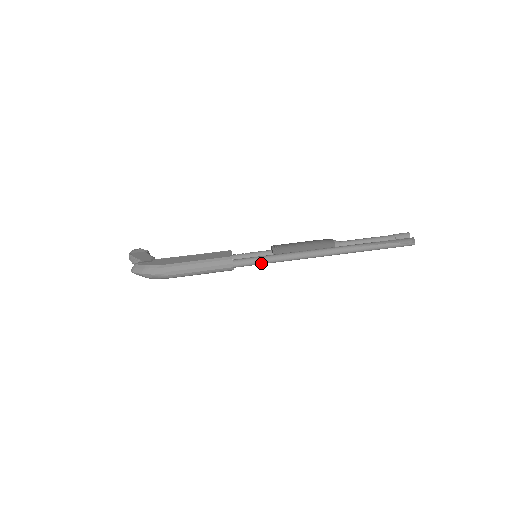
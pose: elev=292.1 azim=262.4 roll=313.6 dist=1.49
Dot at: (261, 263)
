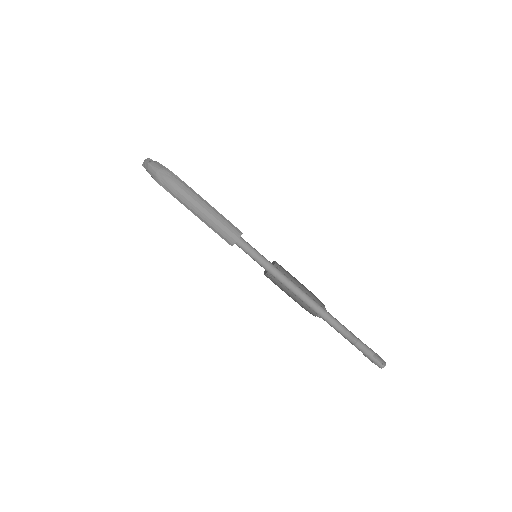
Dot at: (260, 261)
